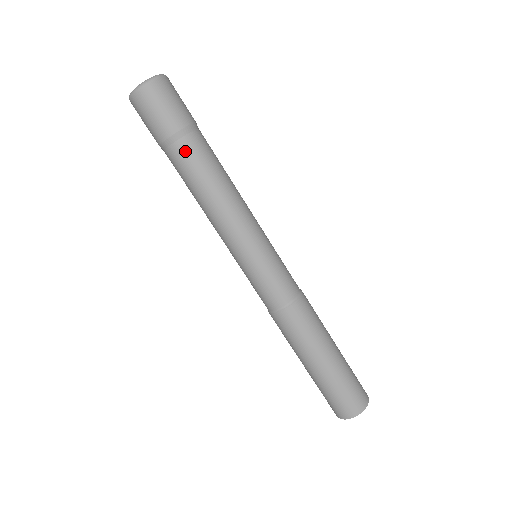
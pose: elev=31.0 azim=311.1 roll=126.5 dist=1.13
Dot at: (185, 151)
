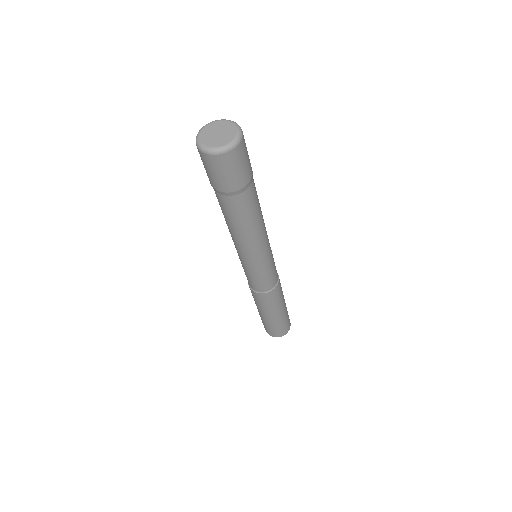
Dot at: (240, 202)
